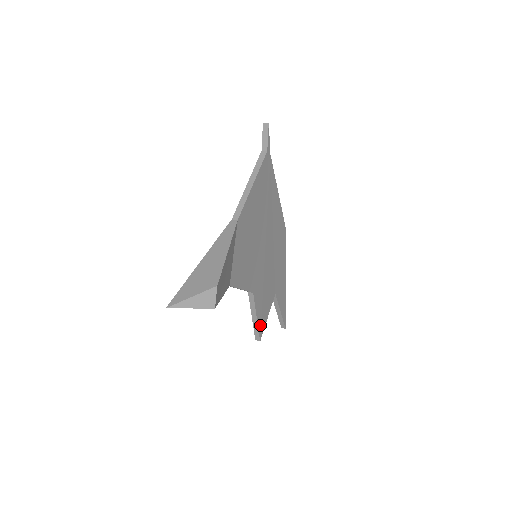
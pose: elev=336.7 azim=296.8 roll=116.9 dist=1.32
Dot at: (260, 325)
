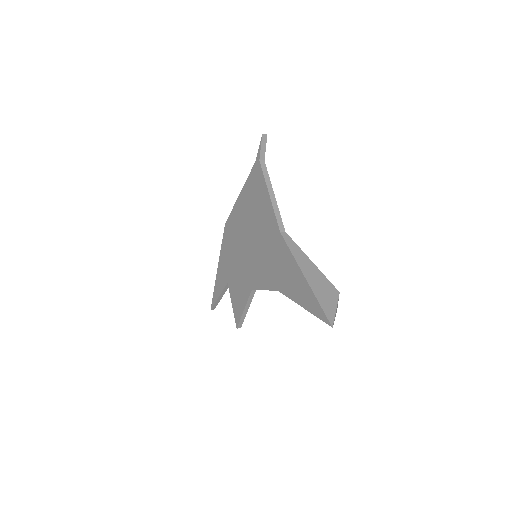
Dot at: occluded
